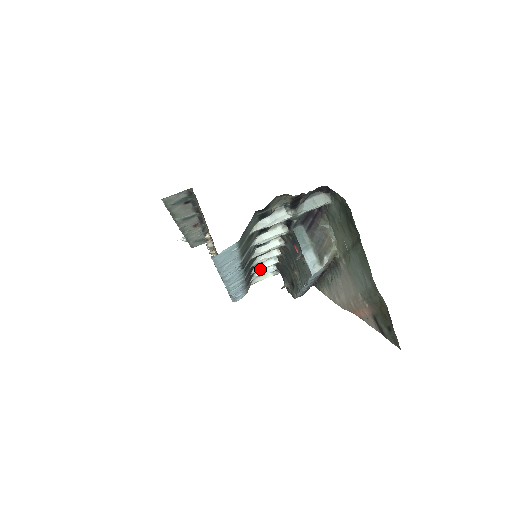
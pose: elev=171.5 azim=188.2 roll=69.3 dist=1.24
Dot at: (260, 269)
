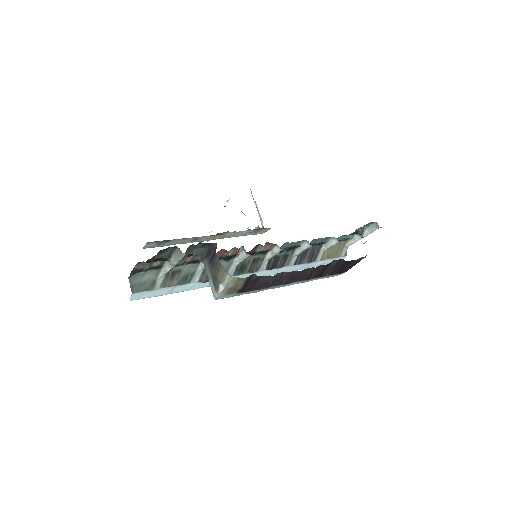
Dot at: (302, 251)
